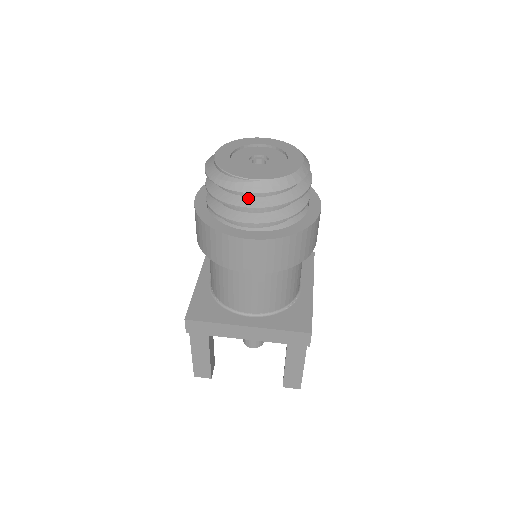
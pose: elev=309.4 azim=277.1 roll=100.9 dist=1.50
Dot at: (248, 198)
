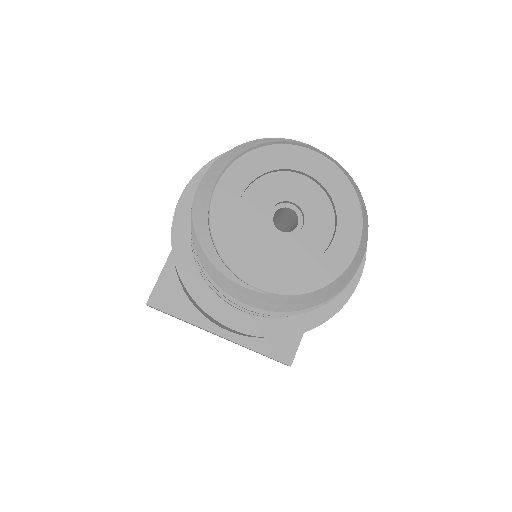
Dot at: occluded
